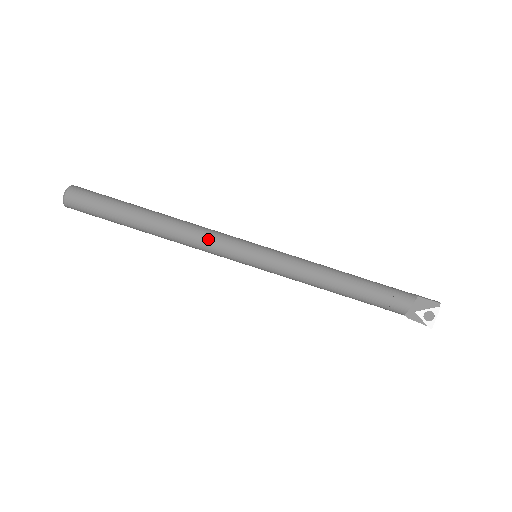
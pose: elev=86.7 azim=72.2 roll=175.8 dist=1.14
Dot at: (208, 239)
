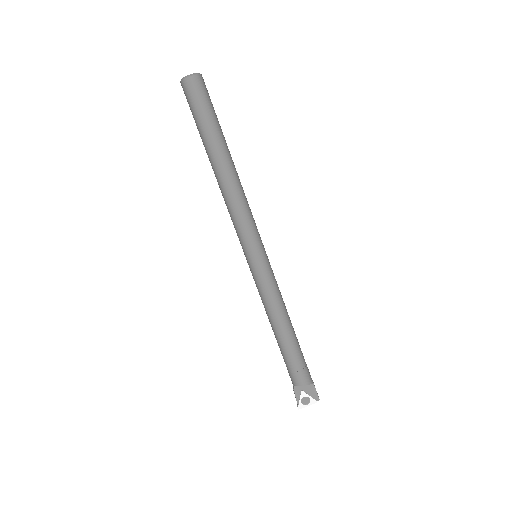
Dot at: (244, 213)
